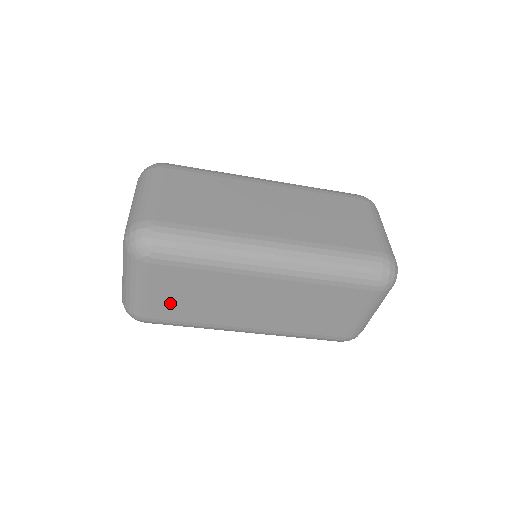
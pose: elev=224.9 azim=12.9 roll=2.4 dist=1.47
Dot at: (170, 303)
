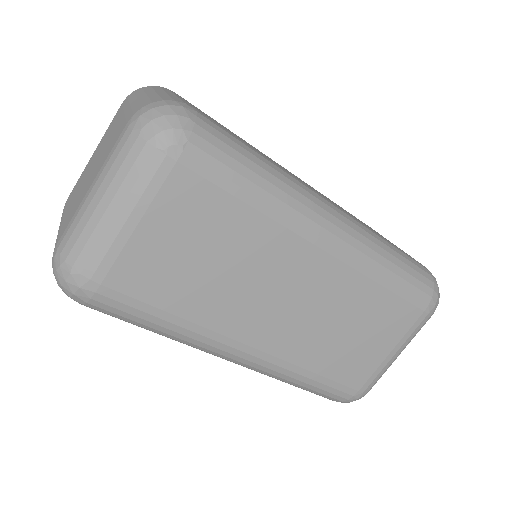
Dot at: (161, 261)
